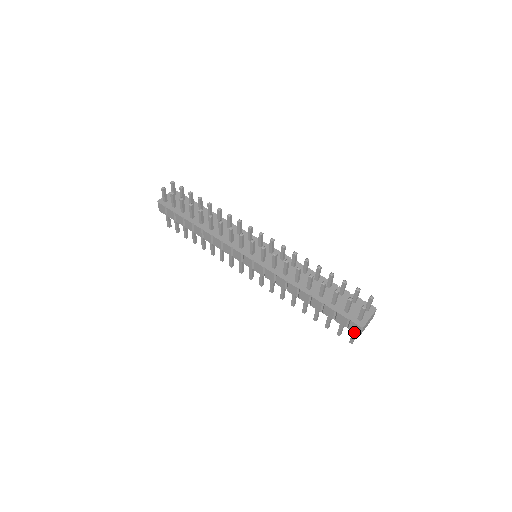
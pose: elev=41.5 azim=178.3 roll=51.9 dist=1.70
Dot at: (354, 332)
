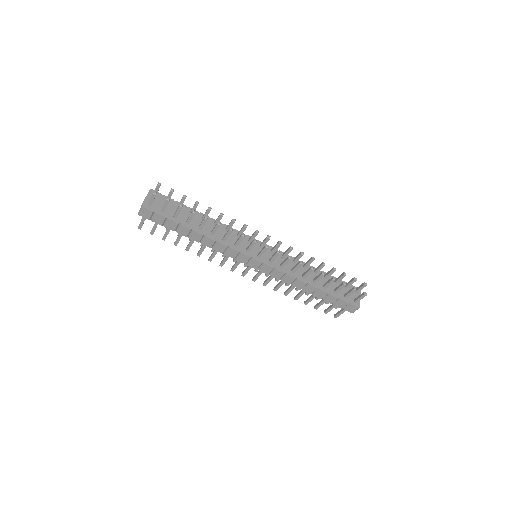
Dot at: (349, 311)
